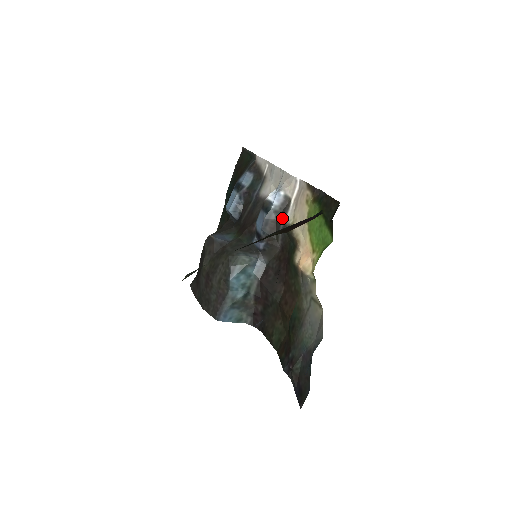
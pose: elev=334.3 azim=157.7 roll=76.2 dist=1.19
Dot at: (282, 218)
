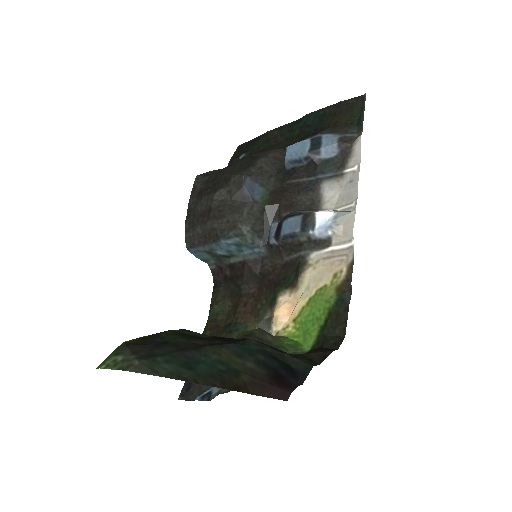
Dot at: (308, 249)
